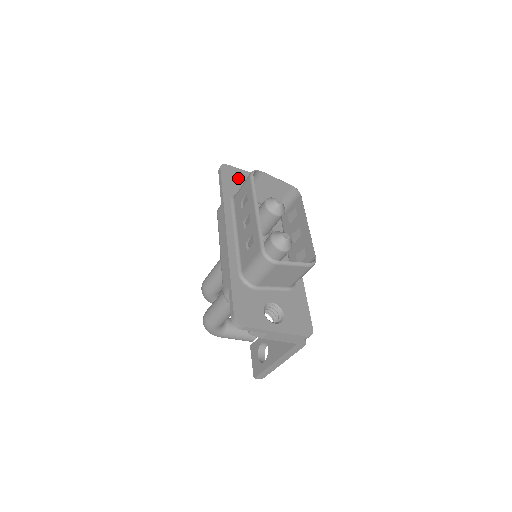
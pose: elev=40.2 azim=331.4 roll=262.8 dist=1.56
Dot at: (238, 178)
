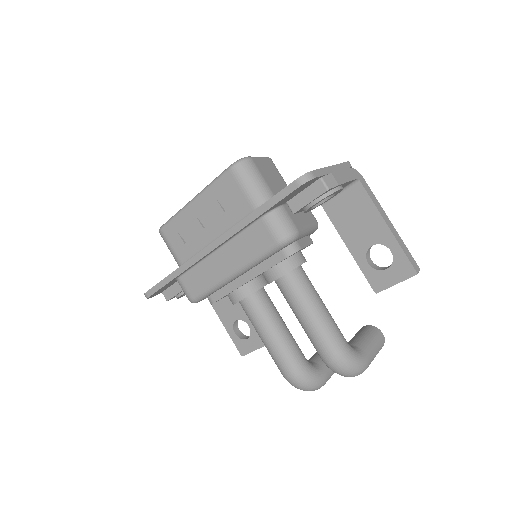
Dot at: occluded
